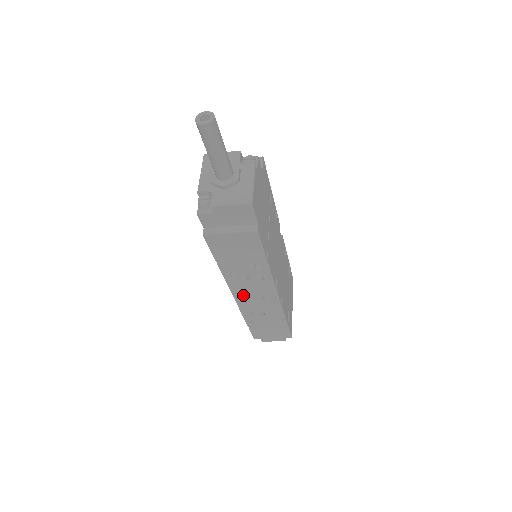
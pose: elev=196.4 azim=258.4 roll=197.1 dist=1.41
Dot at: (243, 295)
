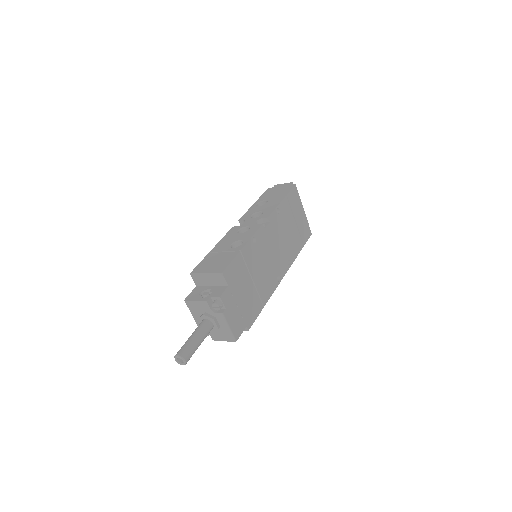
Dot at: occluded
